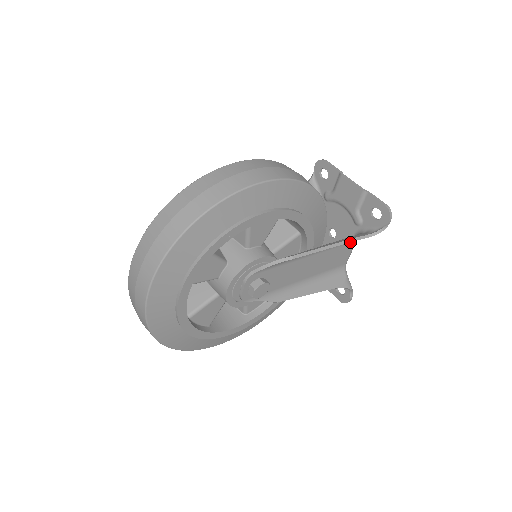
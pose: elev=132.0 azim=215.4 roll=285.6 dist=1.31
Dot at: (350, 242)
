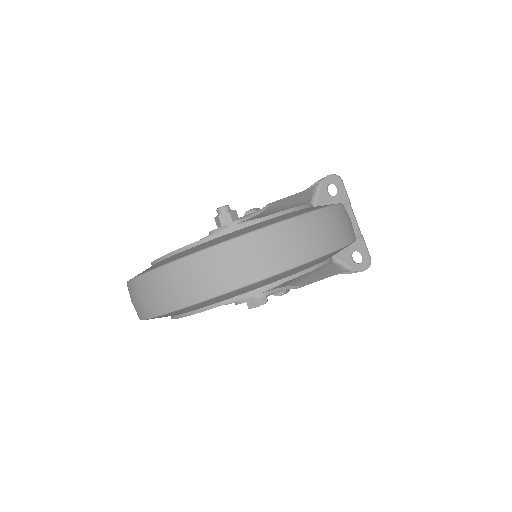
Dot at: occluded
